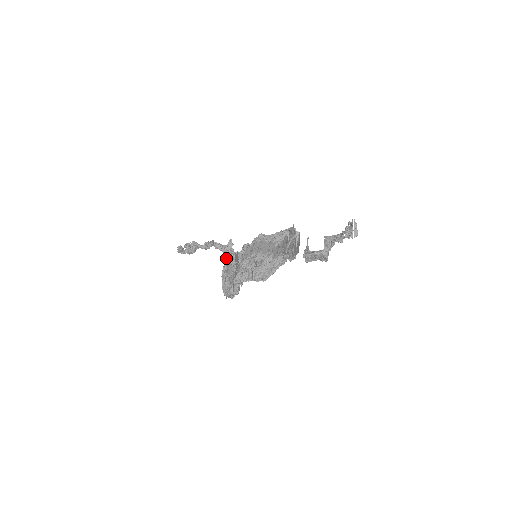
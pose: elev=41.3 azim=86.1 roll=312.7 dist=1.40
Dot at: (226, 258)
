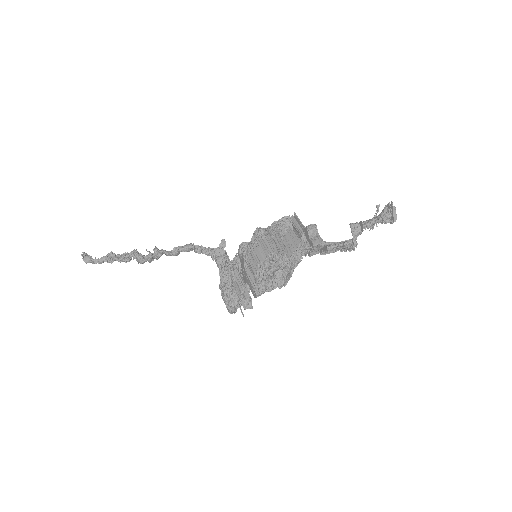
Dot at: (221, 264)
